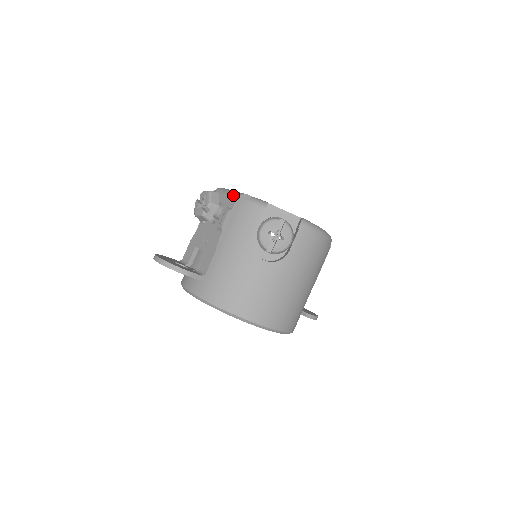
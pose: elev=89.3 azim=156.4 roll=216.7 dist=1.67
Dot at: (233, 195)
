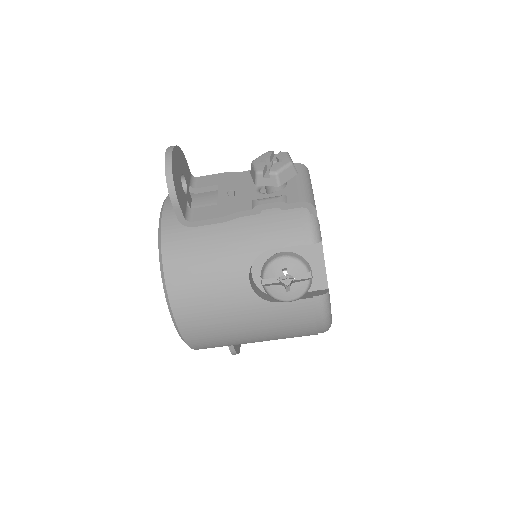
Dot at: (305, 193)
